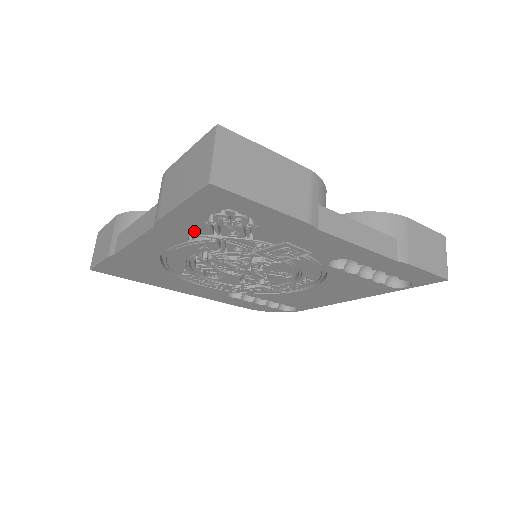
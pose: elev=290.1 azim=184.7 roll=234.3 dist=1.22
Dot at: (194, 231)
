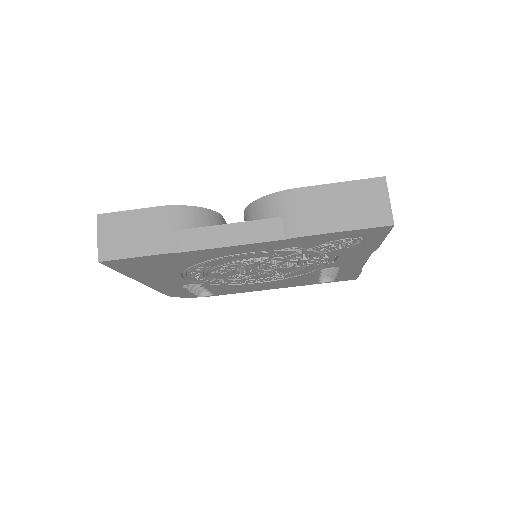
Dot at: (303, 245)
